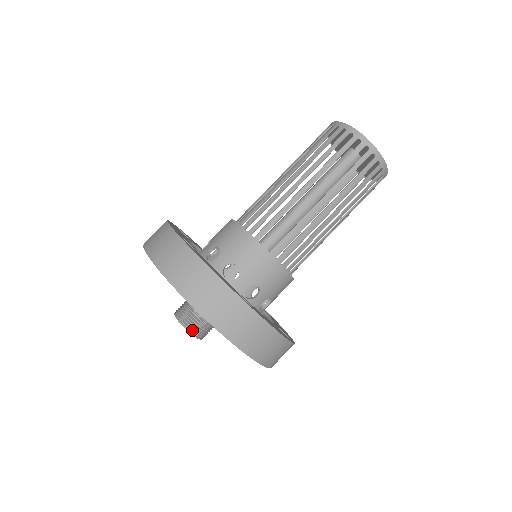
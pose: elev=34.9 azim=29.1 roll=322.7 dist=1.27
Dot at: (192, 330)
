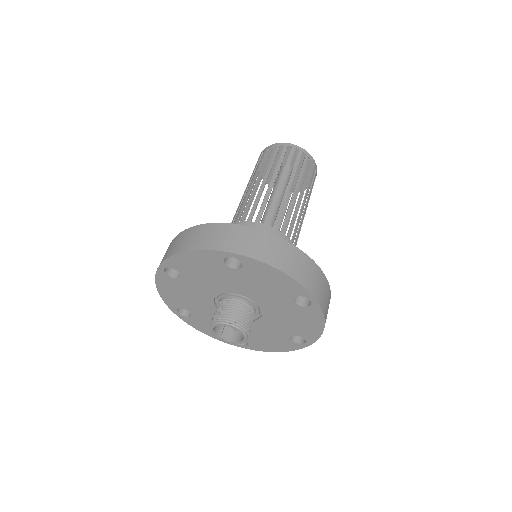
Dot at: (228, 320)
